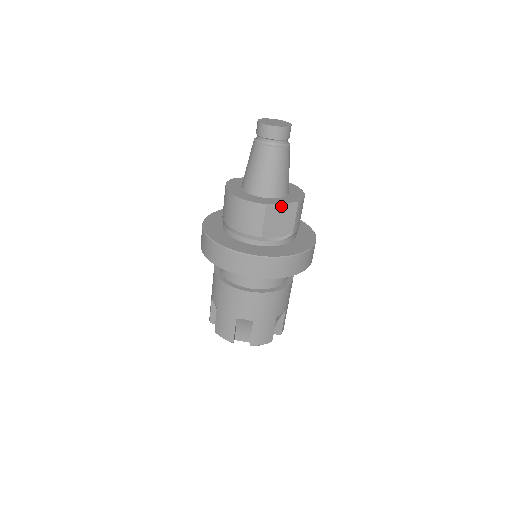
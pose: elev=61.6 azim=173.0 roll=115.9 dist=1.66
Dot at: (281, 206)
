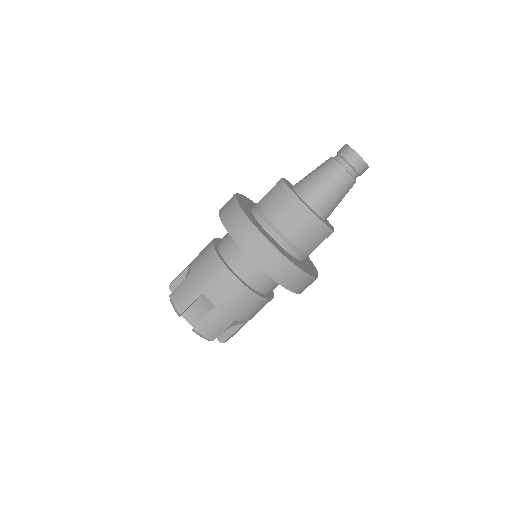
Dot at: occluded
